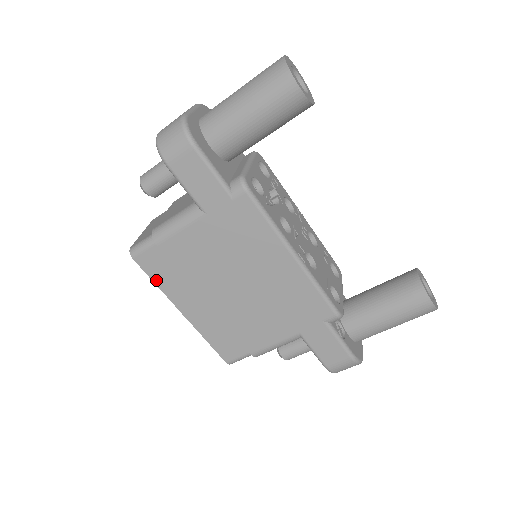
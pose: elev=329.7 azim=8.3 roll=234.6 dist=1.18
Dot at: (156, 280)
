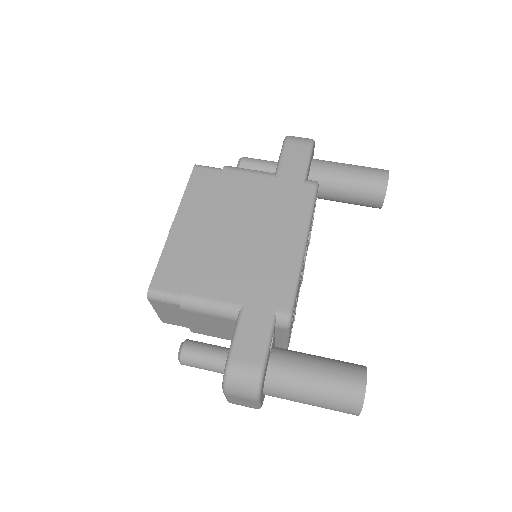
Dot at: (189, 189)
